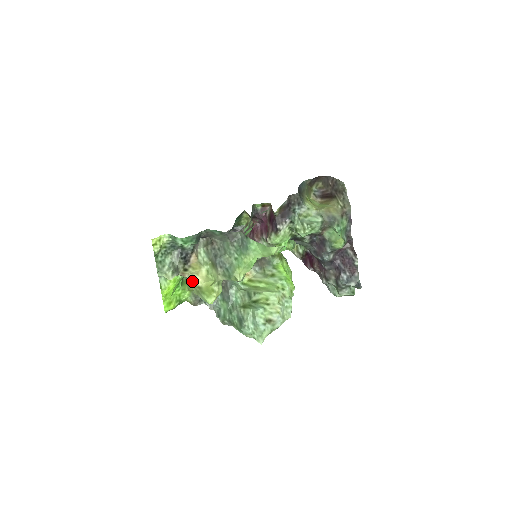
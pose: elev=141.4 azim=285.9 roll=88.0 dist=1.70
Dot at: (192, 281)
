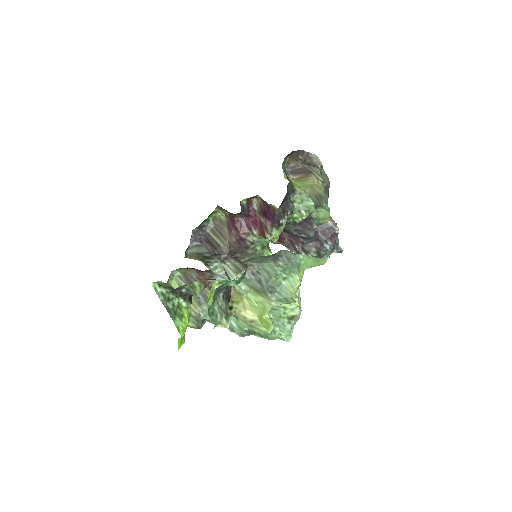
Dot at: (241, 317)
